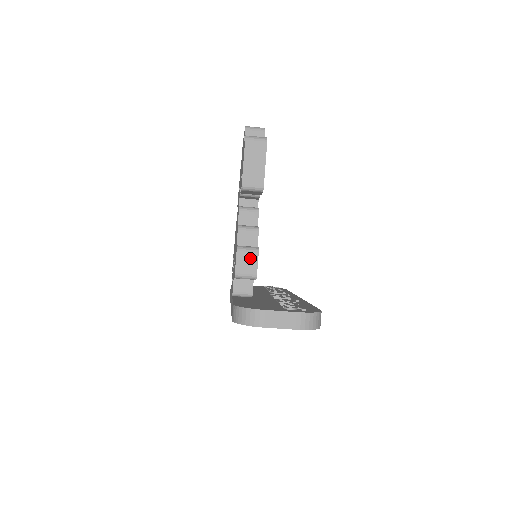
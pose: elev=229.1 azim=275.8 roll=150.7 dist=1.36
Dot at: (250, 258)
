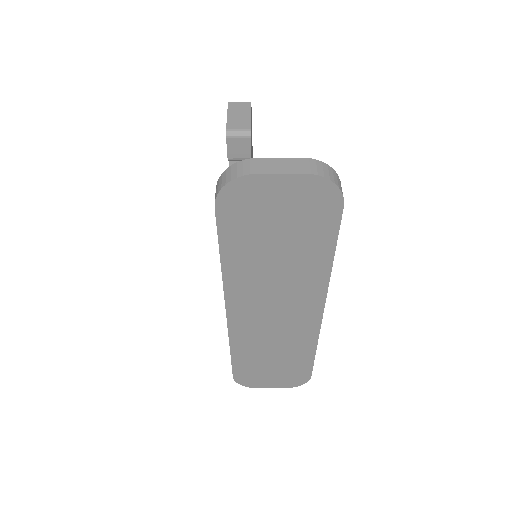
Dot at: occluded
